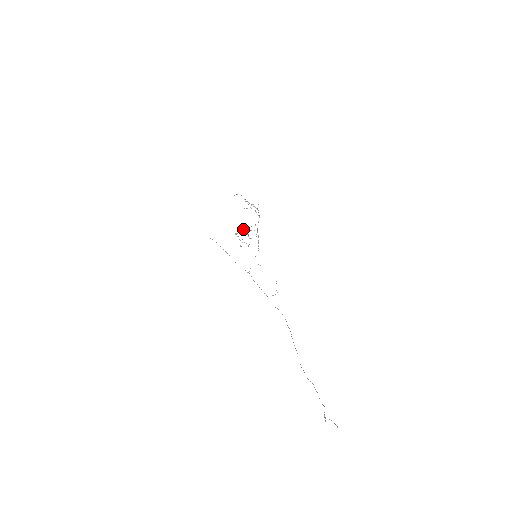
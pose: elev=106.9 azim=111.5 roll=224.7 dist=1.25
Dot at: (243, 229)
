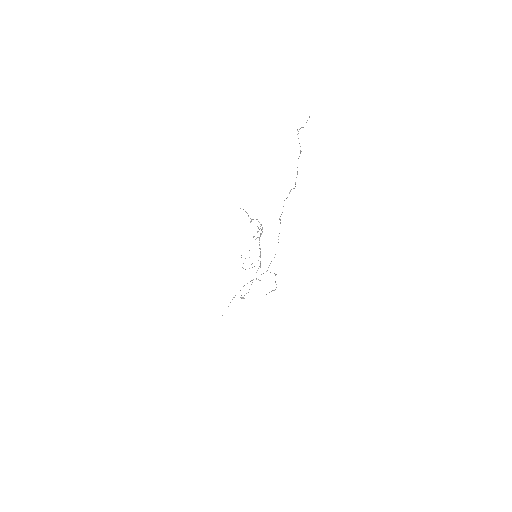
Dot at: occluded
